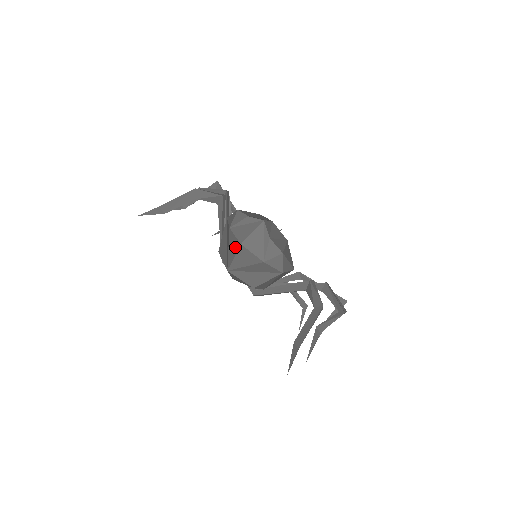
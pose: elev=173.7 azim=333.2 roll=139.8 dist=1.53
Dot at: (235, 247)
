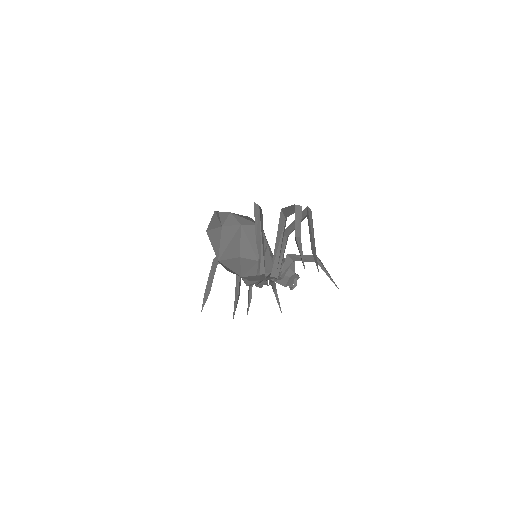
Dot at: occluded
